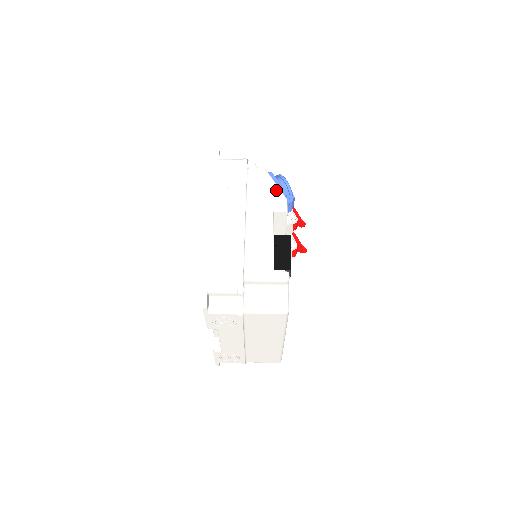
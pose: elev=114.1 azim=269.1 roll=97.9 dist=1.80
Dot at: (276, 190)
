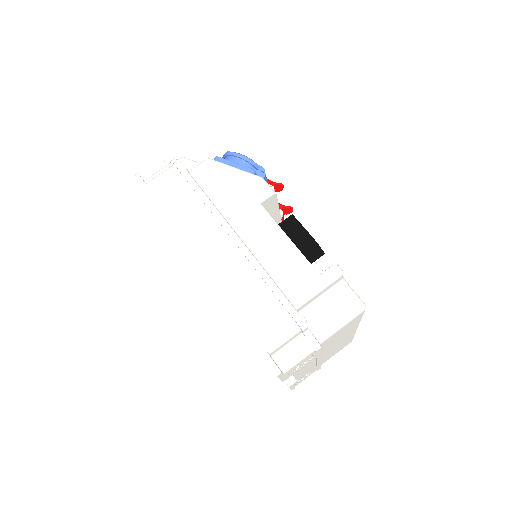
Dot at: (242, 176)
